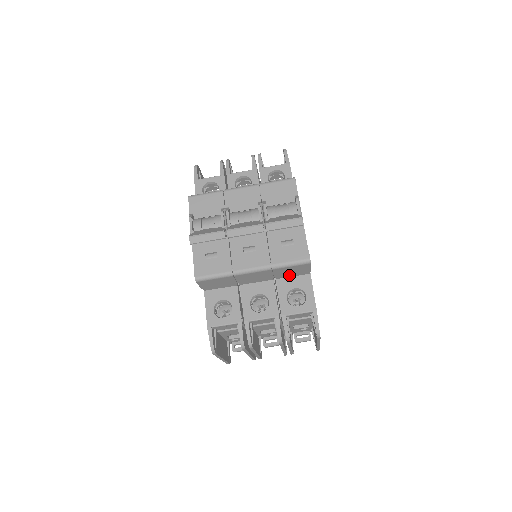
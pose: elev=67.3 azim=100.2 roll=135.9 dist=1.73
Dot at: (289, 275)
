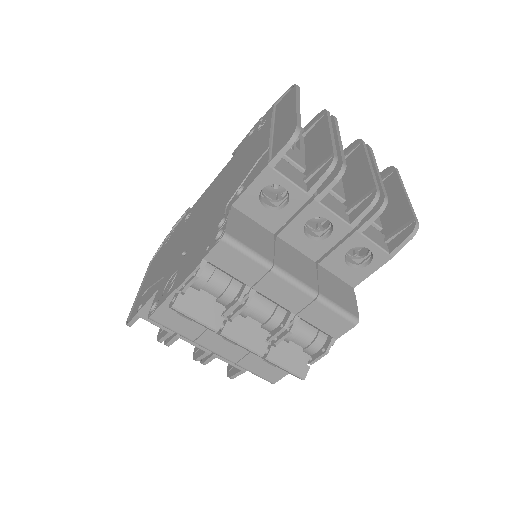
Dot at: occluded
